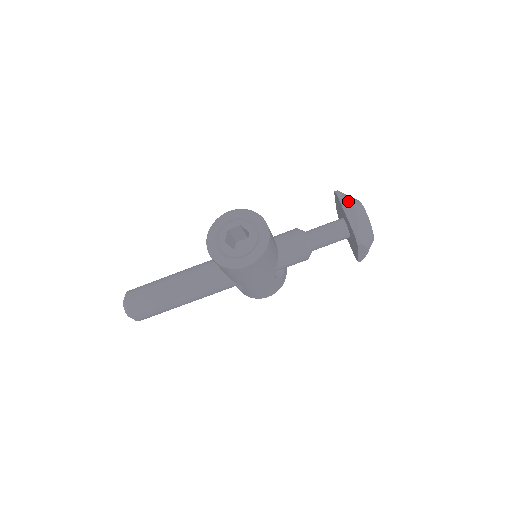
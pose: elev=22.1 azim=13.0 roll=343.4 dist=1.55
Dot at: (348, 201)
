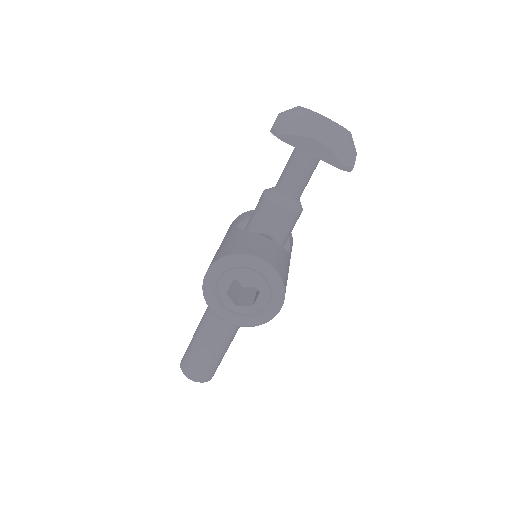
Dot at: (300, 138)
